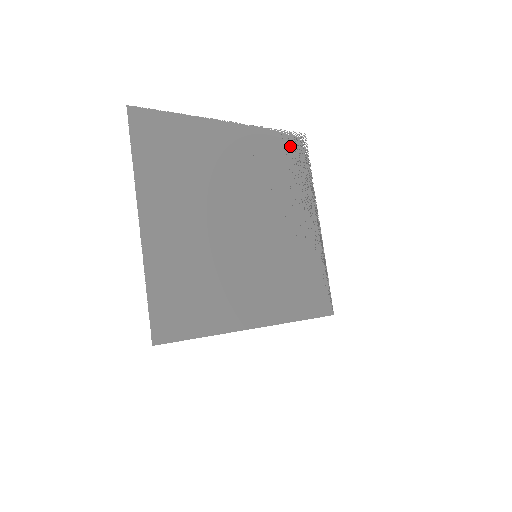
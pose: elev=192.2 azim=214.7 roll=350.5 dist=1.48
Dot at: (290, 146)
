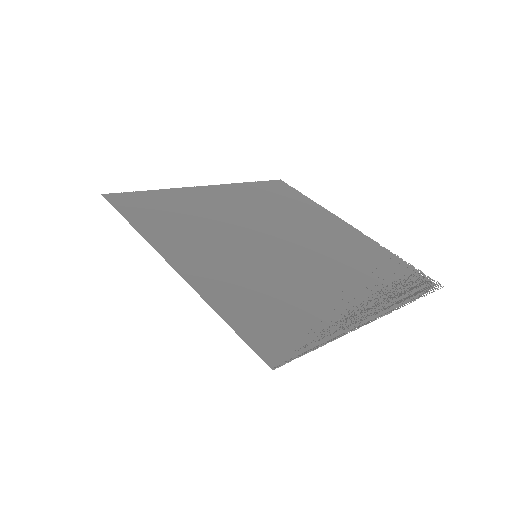
Dot at: (408, 273)
